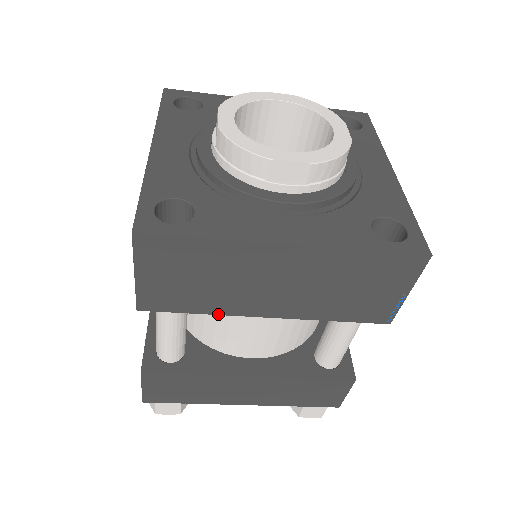
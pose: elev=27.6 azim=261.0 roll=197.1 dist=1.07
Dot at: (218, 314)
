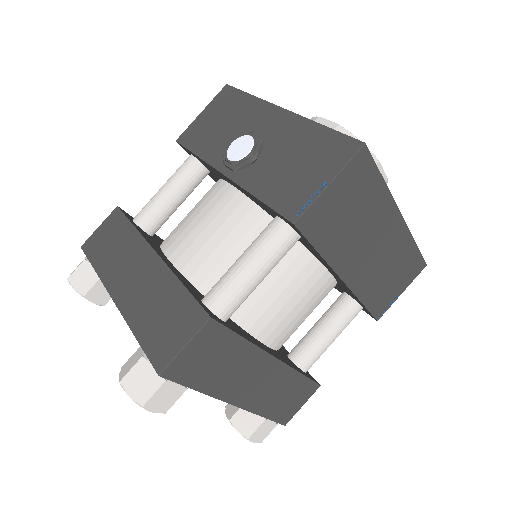
Dot at: (327, 261)
